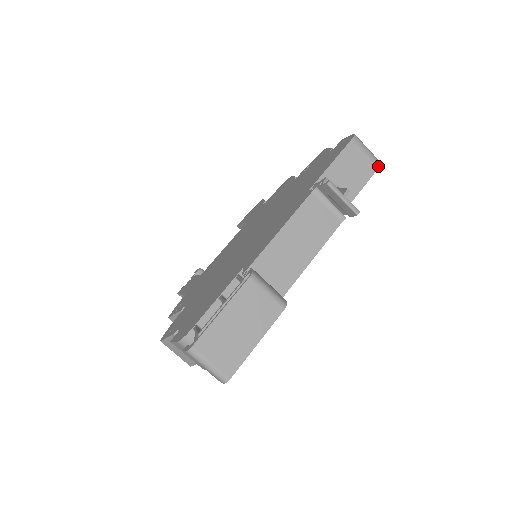
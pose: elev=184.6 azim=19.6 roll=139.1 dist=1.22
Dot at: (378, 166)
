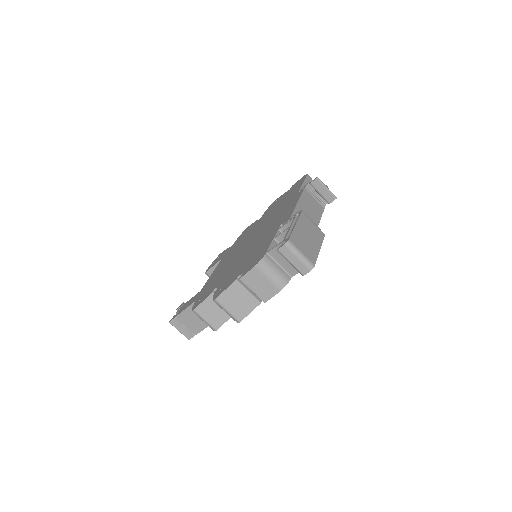
Dot at: occluded
